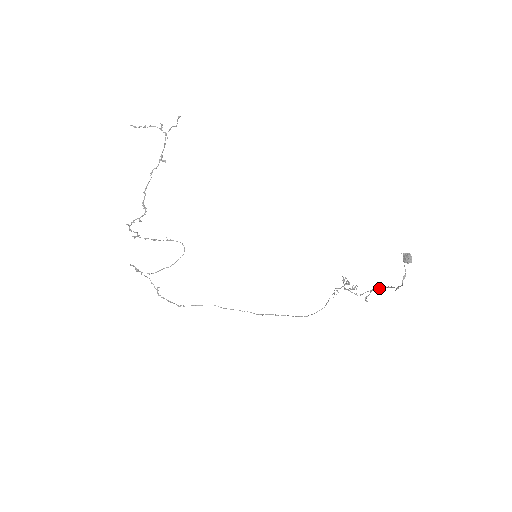
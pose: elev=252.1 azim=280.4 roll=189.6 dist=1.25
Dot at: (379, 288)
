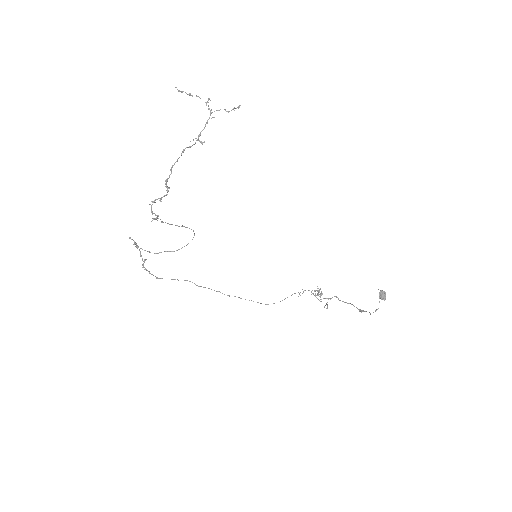
Dot at: occluded
